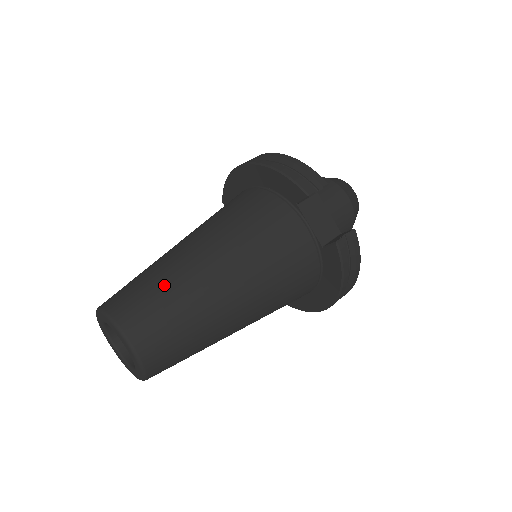
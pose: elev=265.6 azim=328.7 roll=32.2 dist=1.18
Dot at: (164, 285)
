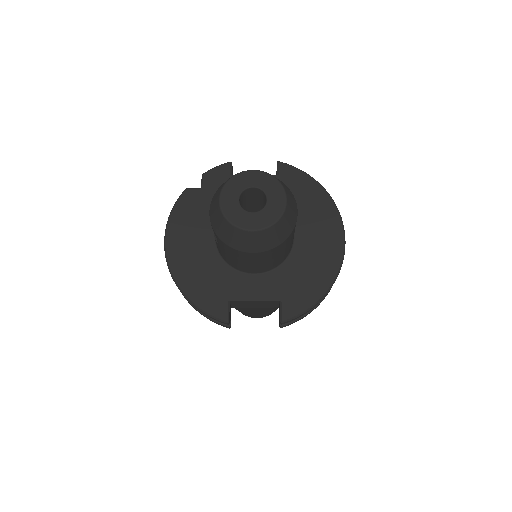
Dot at: occluded
